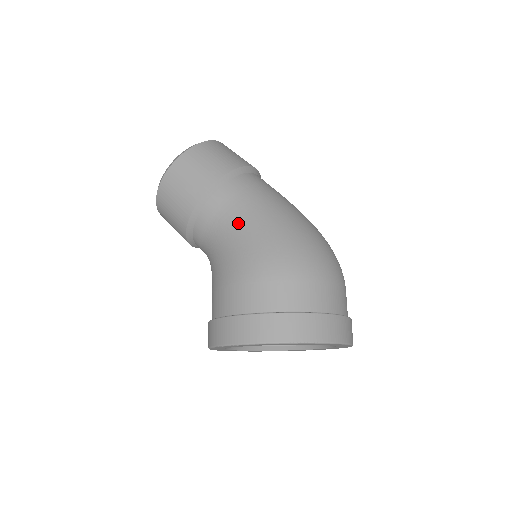
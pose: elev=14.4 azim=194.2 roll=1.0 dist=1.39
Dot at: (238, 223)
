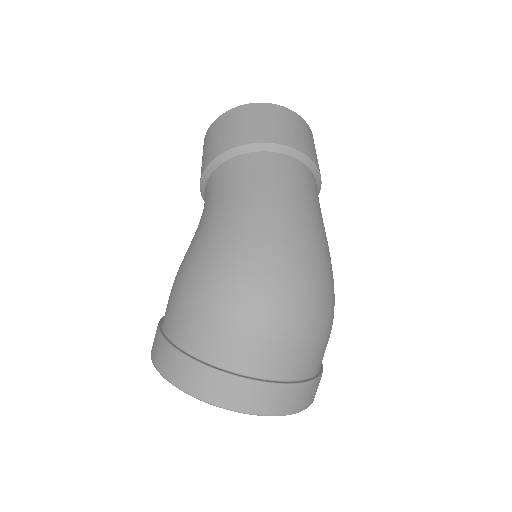
Dot at: (201, 219)
